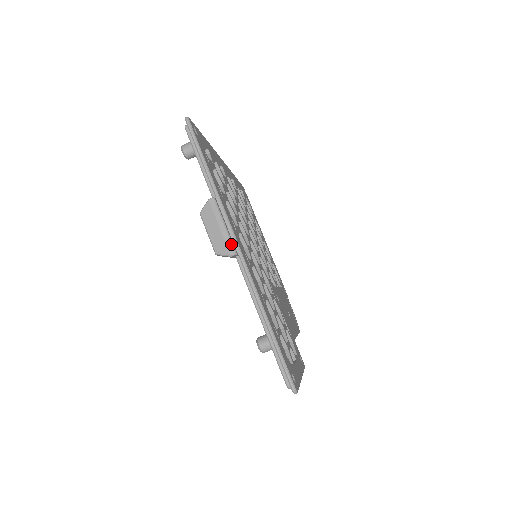
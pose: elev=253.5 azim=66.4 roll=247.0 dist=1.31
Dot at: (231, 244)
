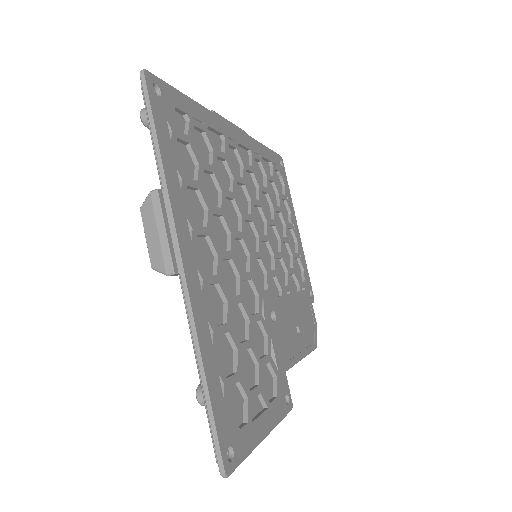
Dot at: (169, 259)
